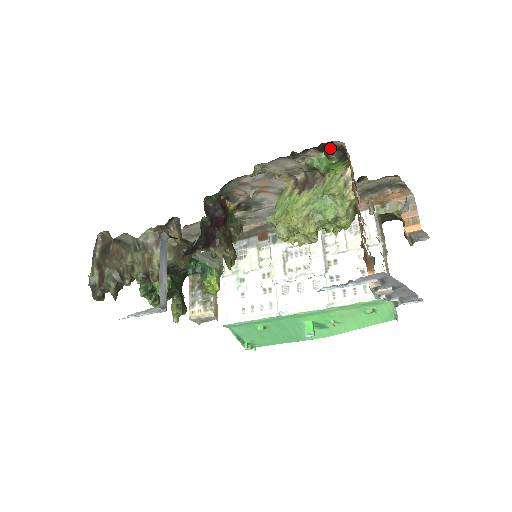
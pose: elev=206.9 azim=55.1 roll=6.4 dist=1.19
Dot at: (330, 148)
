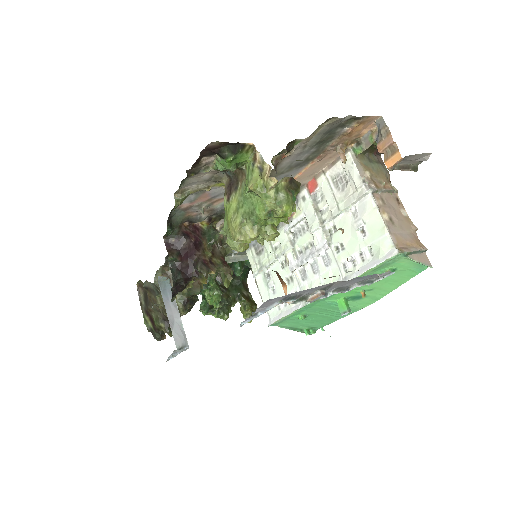
Dot at: (216, 148)
